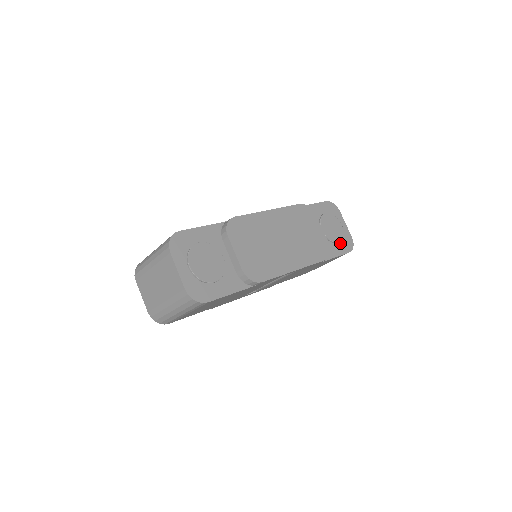
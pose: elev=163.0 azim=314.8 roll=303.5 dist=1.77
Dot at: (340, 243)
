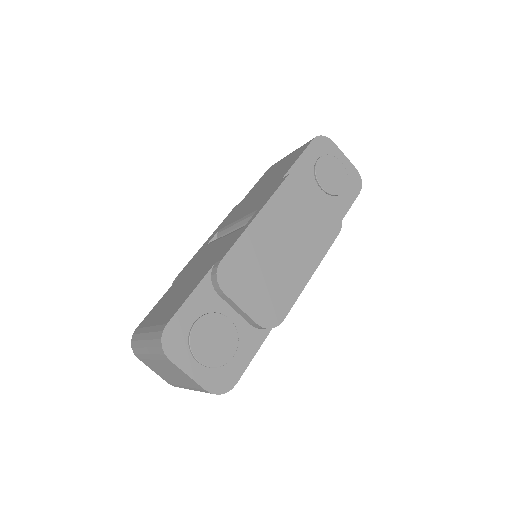
Dot at: (346, 188)
